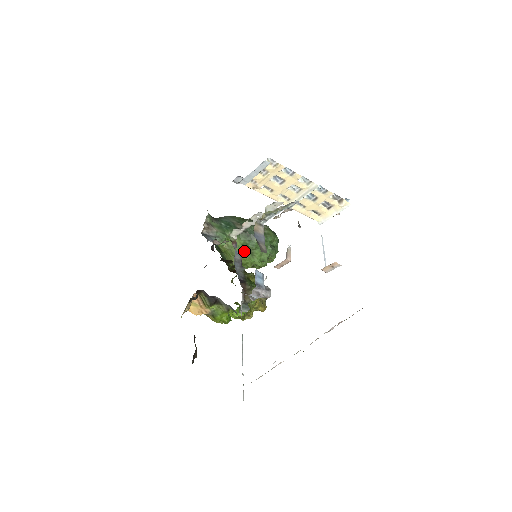
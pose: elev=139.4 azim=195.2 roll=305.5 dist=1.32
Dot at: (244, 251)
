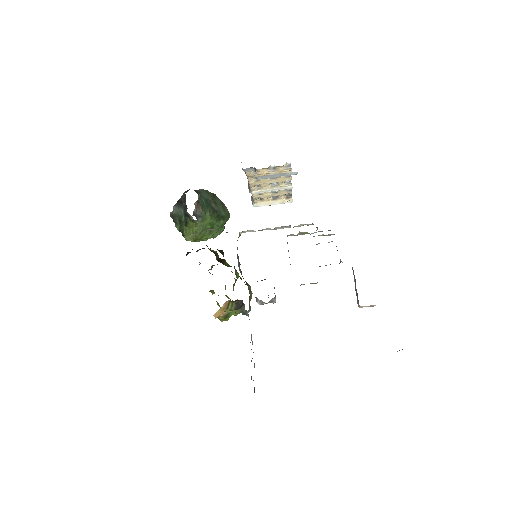
Dot at: occluded
